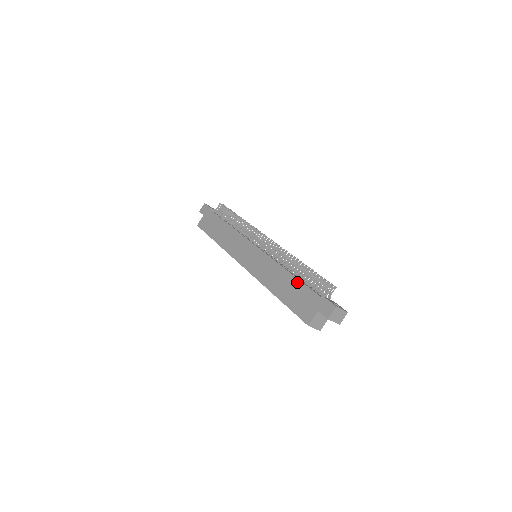
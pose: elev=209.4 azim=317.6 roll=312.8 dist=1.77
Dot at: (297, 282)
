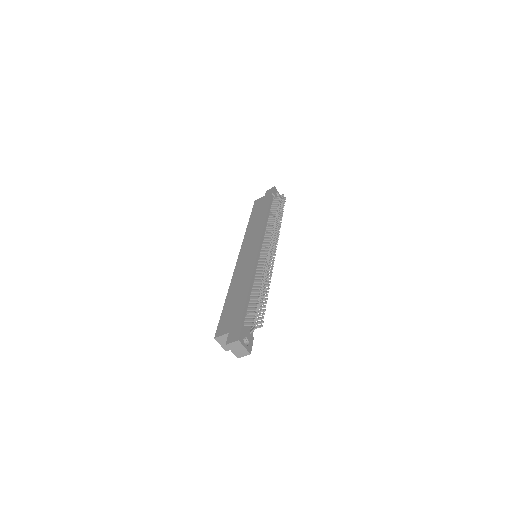
Dot at: (244, 298)
